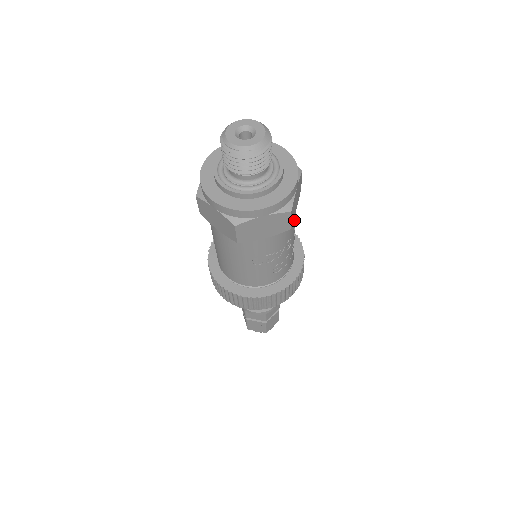
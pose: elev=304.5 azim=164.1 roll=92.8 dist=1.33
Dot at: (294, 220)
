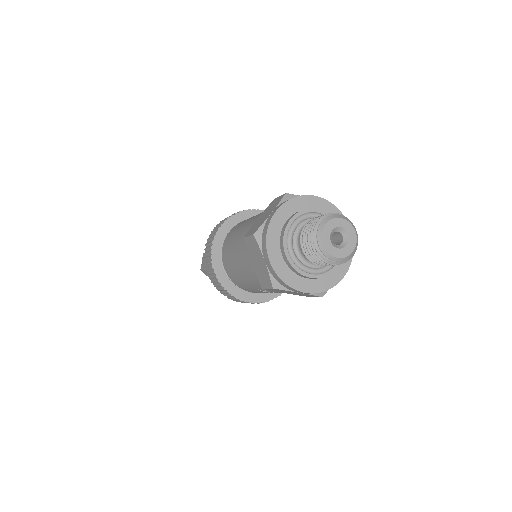
Dot at: occluded
